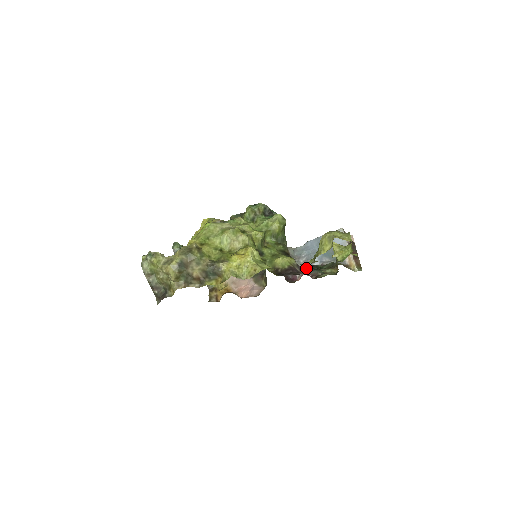
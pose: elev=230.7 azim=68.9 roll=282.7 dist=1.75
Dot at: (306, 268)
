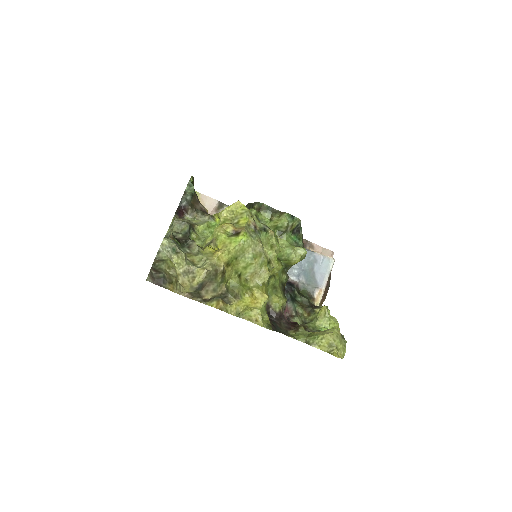
Dot at: (287, 297)
